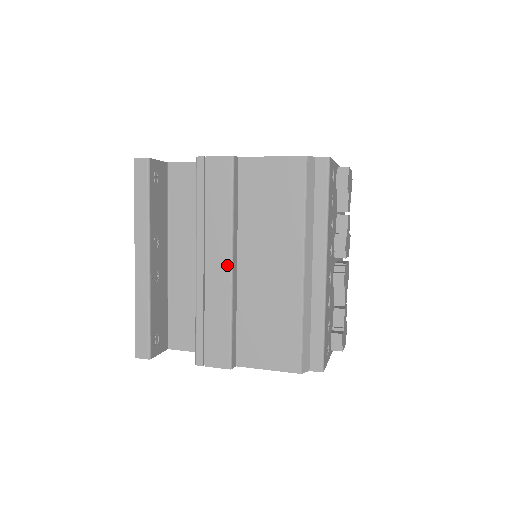
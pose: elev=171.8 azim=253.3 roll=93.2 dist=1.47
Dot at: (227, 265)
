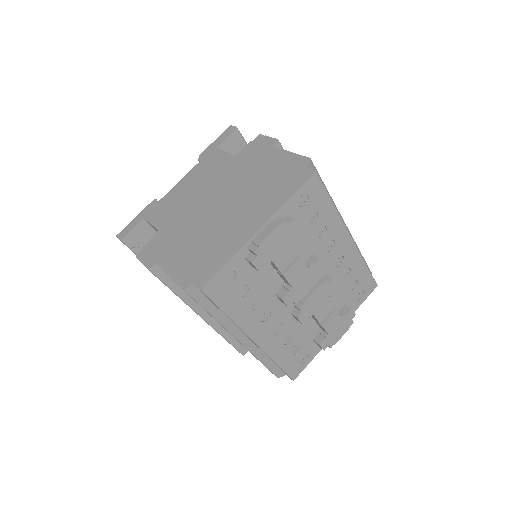
Dot at: (200, 316)
